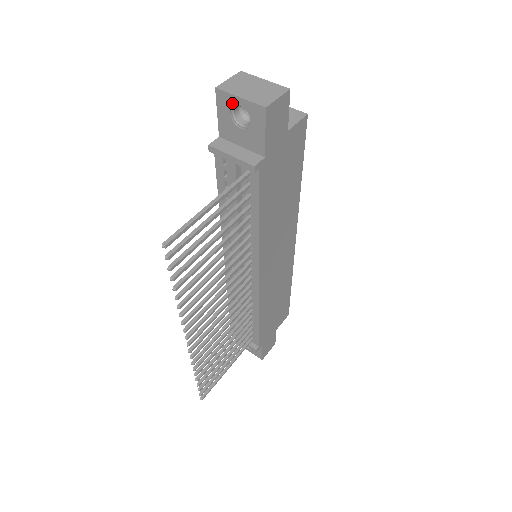
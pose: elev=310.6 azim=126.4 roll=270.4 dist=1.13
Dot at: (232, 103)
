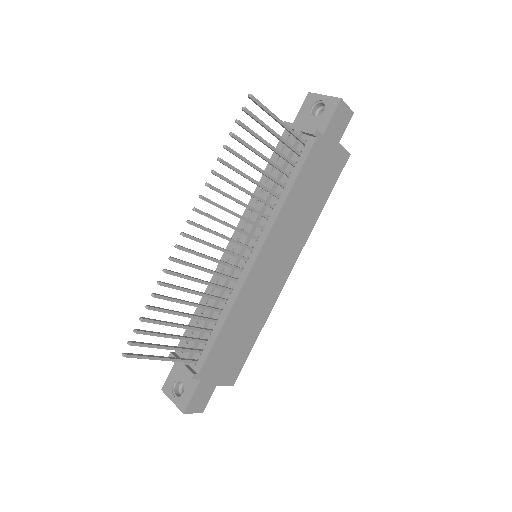
Dot at: (316, 100)
